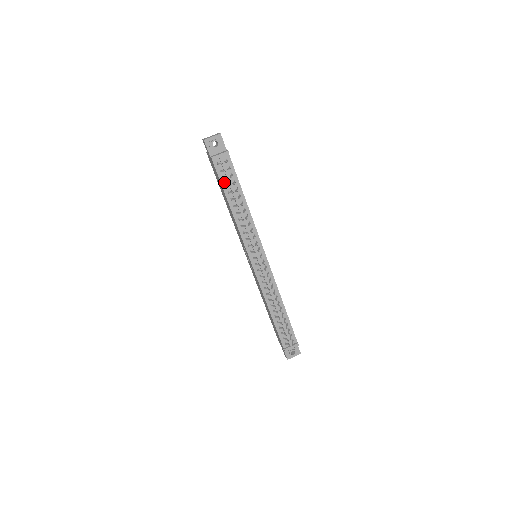
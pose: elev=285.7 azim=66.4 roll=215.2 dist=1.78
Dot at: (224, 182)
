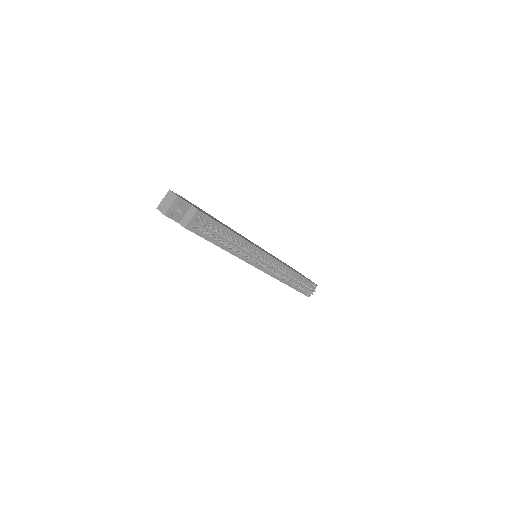
Dot at: (206, 235)
